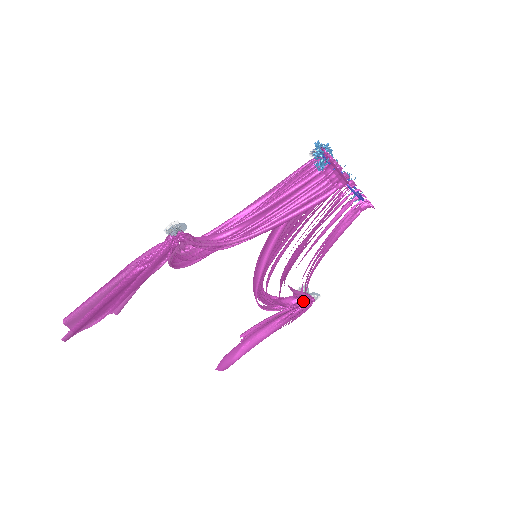
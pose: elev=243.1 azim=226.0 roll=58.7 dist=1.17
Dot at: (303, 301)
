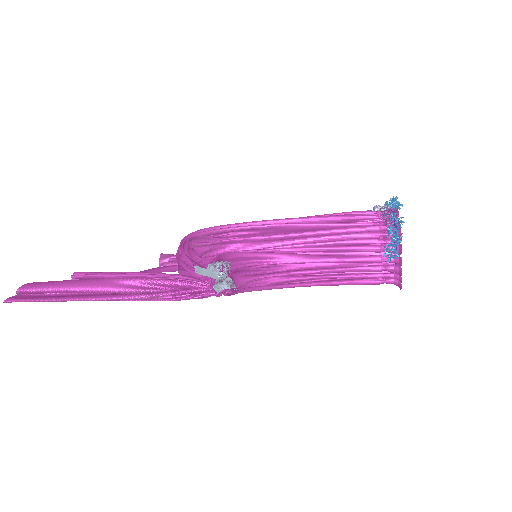
Dot at: occluded
